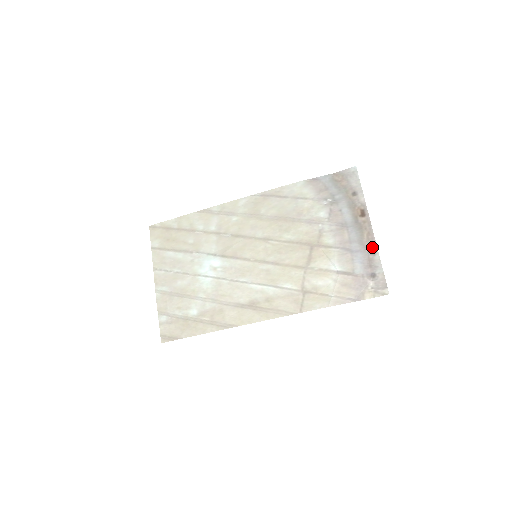
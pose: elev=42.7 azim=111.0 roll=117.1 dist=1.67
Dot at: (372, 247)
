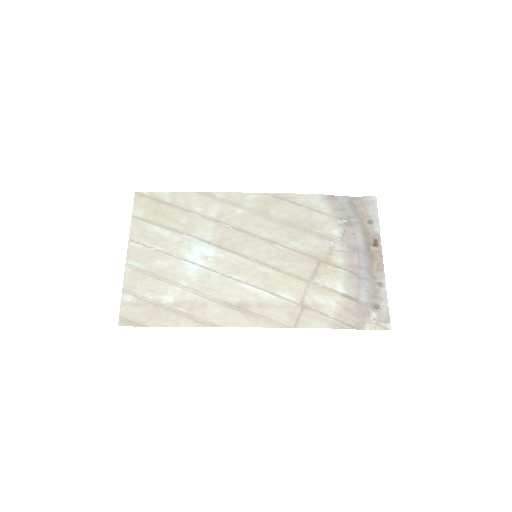
Dot at: (380, 278)
